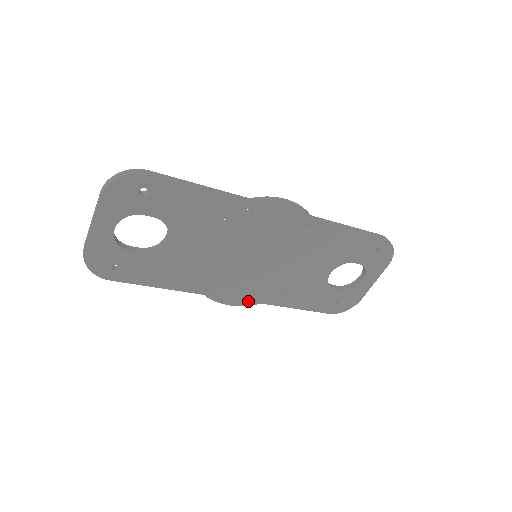
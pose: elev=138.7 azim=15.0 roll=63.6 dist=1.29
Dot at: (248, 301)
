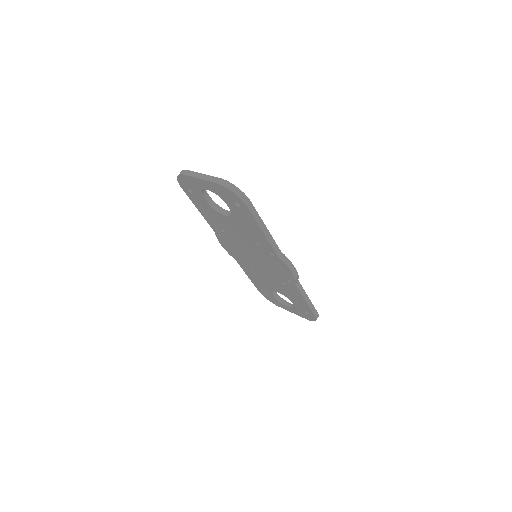
Dot at: (231, 254)
